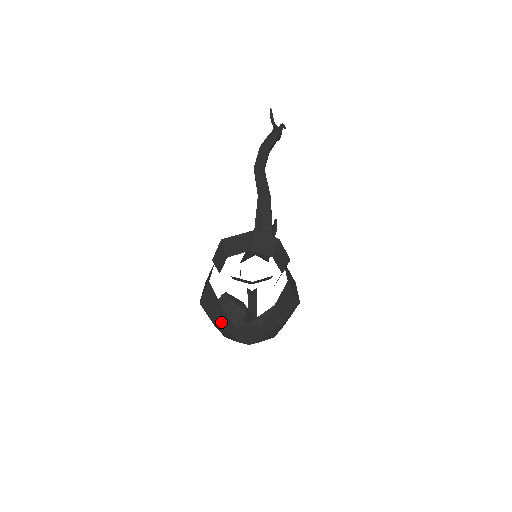
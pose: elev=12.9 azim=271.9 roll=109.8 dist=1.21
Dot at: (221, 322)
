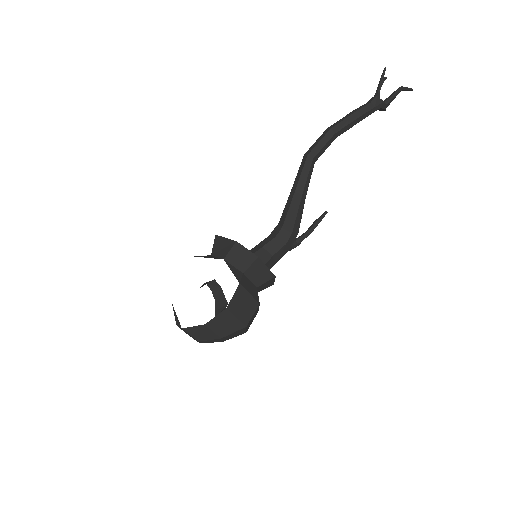
Dot at: occluded
